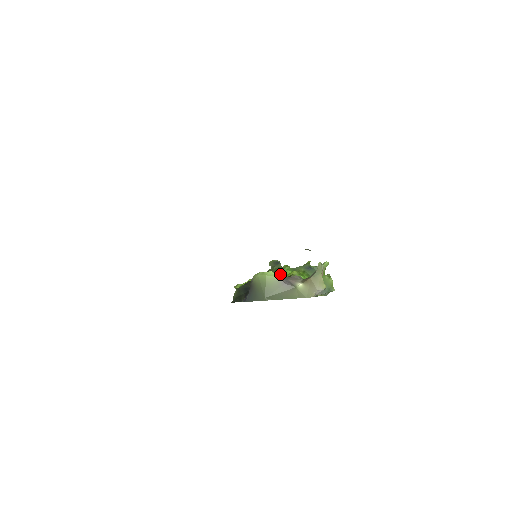
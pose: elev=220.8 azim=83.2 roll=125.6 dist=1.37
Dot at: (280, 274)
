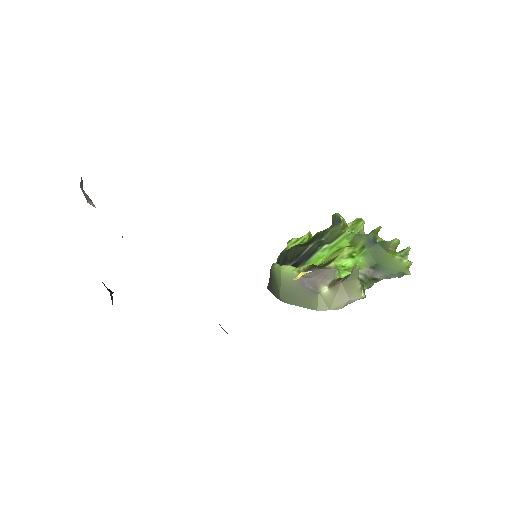
Dot at: (331, 245)
